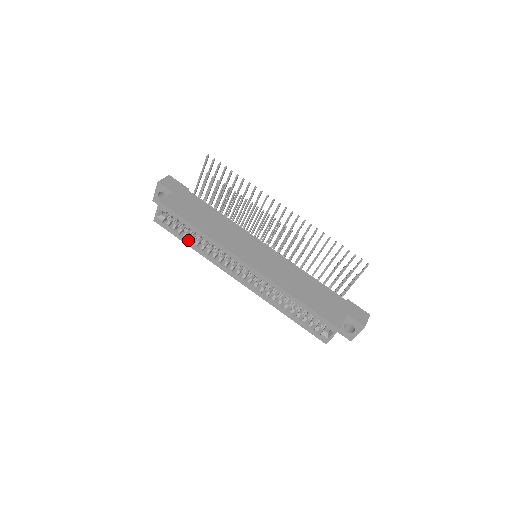
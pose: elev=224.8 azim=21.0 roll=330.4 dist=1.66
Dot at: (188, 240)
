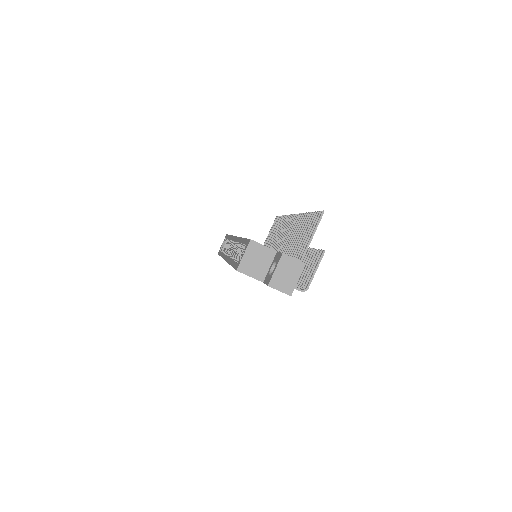
Dot at: occluded
